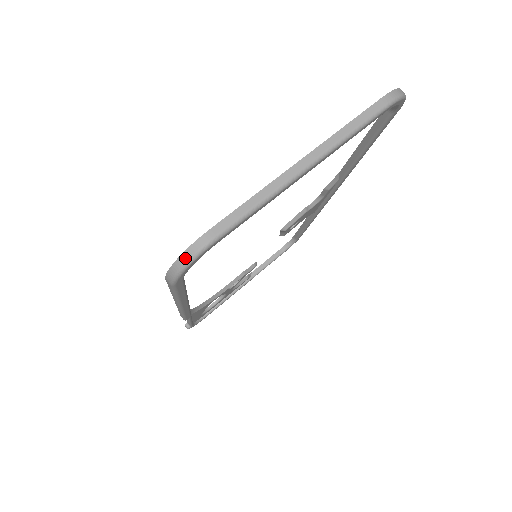
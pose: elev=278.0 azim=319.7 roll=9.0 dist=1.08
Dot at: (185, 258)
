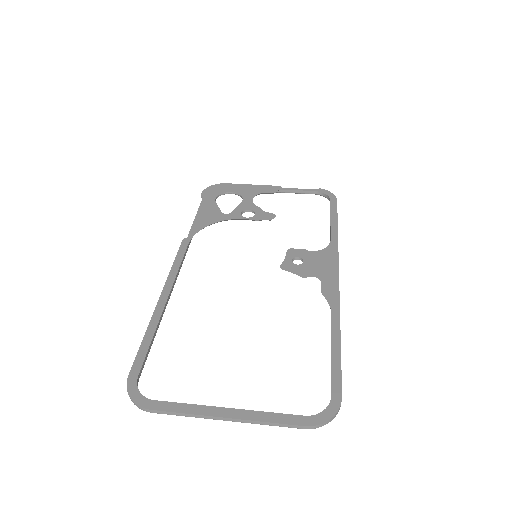
Dot at: (134, 403)
